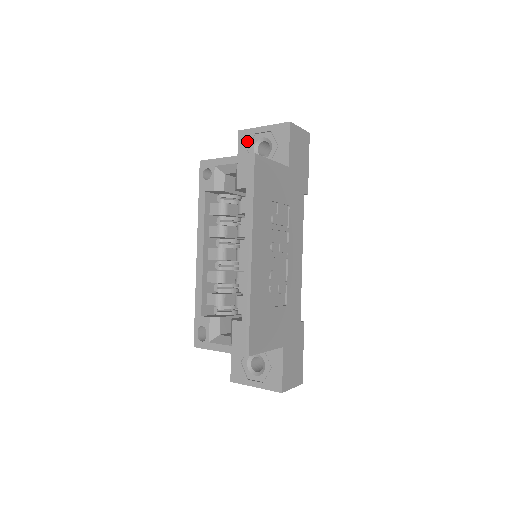
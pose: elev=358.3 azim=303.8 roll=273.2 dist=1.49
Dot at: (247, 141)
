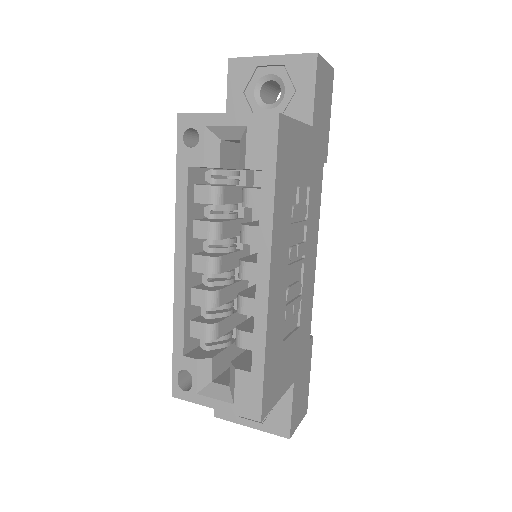
Dot at: (243, 77)
